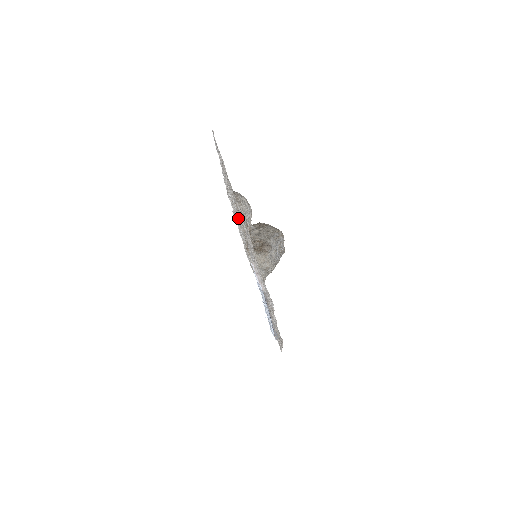
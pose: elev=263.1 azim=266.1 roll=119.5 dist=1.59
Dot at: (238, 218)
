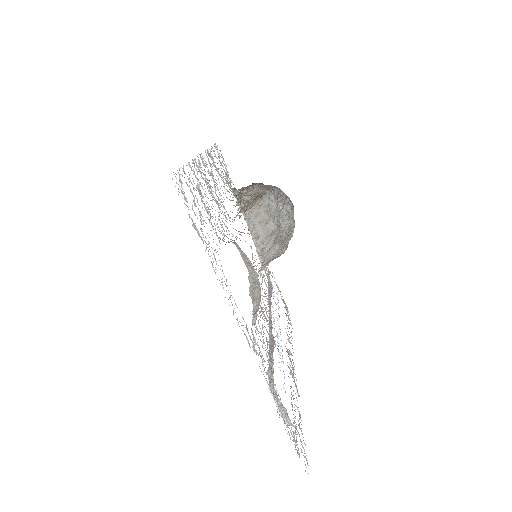
Dot at: (226, 217)
